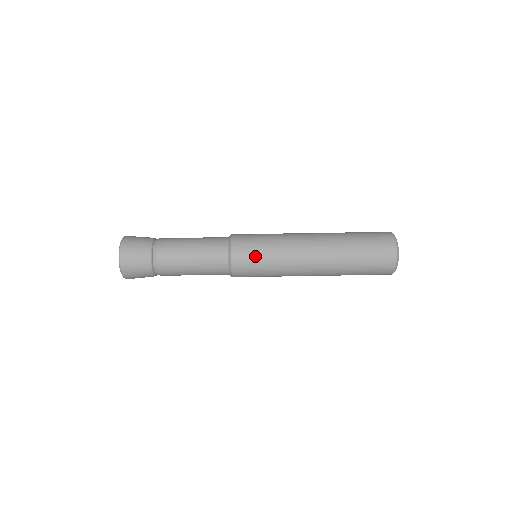
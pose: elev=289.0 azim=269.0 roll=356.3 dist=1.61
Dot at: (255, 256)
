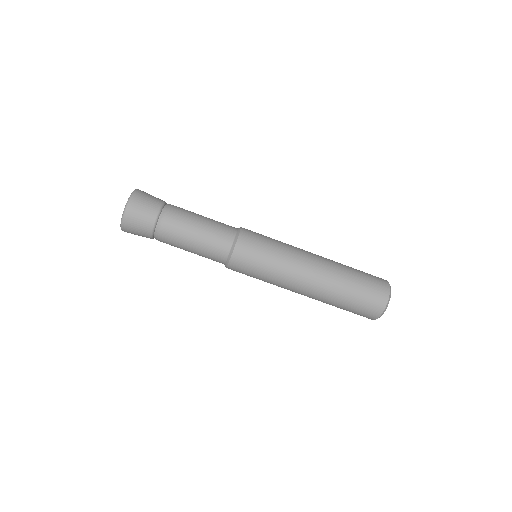
Dot at: occluded
